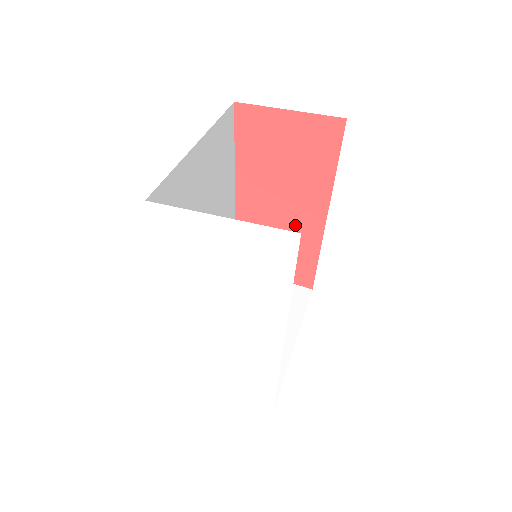
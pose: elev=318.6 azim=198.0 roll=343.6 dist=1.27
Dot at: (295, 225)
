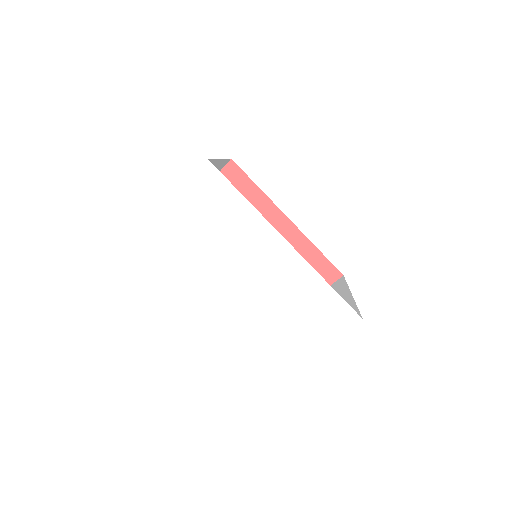
Dot at: occluded
